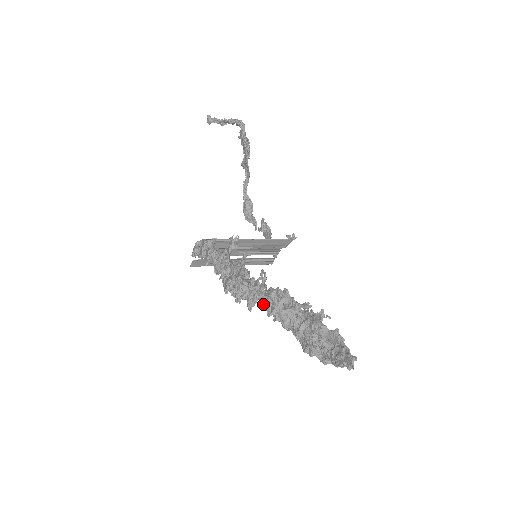
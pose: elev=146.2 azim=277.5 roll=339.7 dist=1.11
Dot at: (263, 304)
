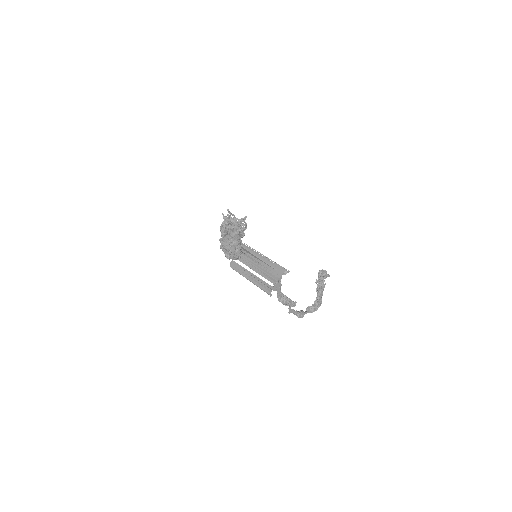
Dot at: occluded
